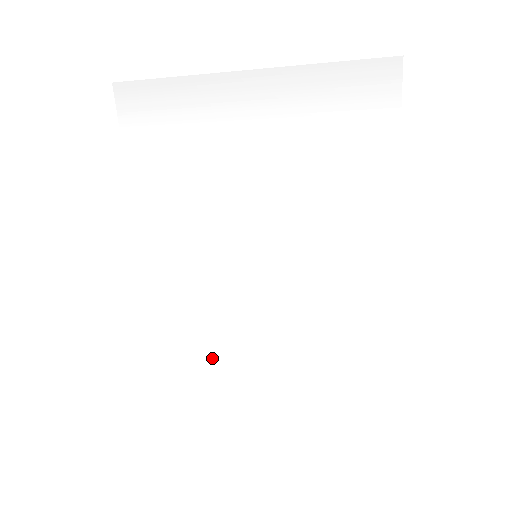
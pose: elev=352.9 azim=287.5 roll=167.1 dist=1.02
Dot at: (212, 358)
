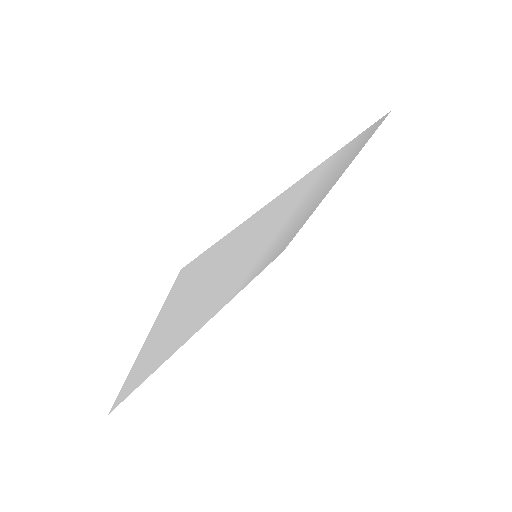
Dot at: (157, 357)
